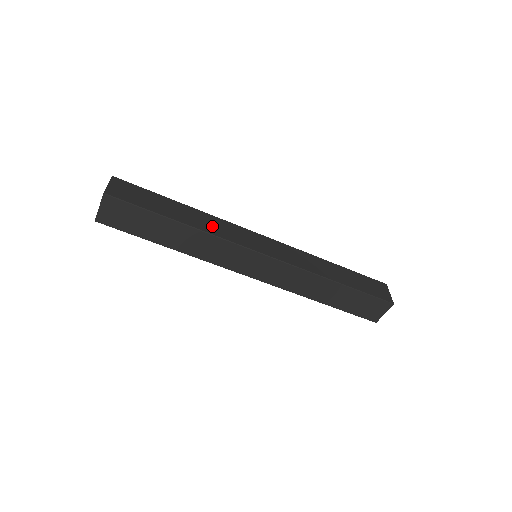
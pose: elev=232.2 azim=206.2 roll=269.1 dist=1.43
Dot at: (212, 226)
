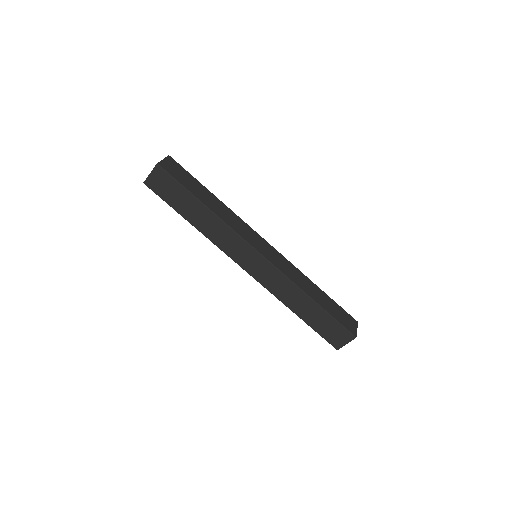
Dot at: (229, 218)
